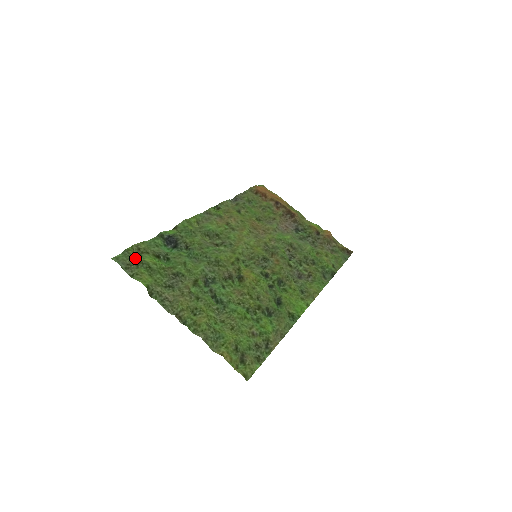
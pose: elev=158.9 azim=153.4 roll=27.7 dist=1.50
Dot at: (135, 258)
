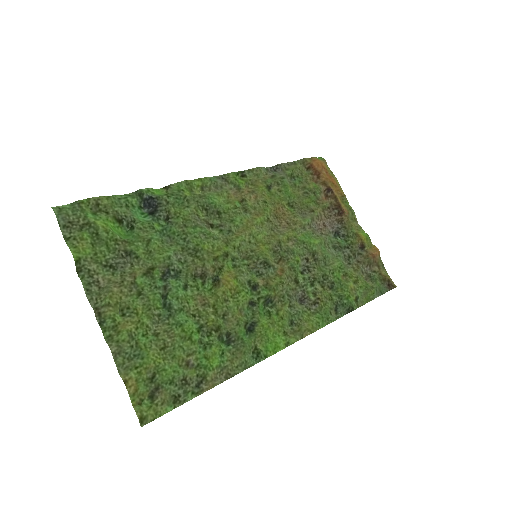
Dot at: (84, 216)
